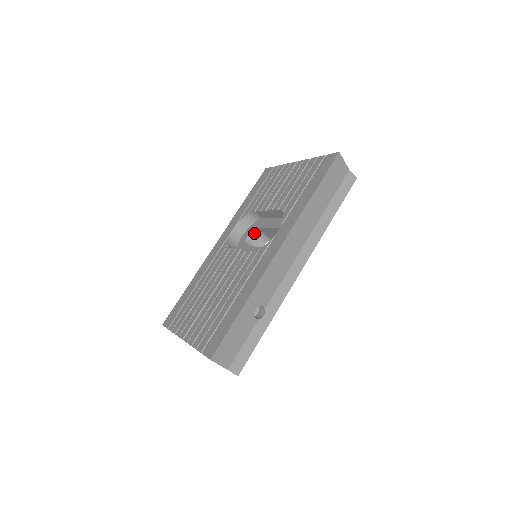
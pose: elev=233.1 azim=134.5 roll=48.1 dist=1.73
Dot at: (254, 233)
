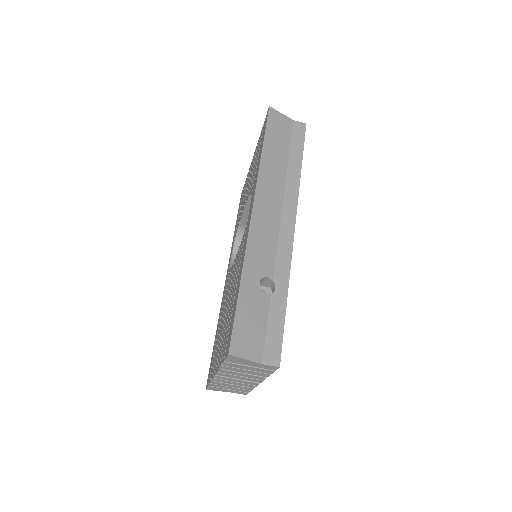
Dot at: occluded
